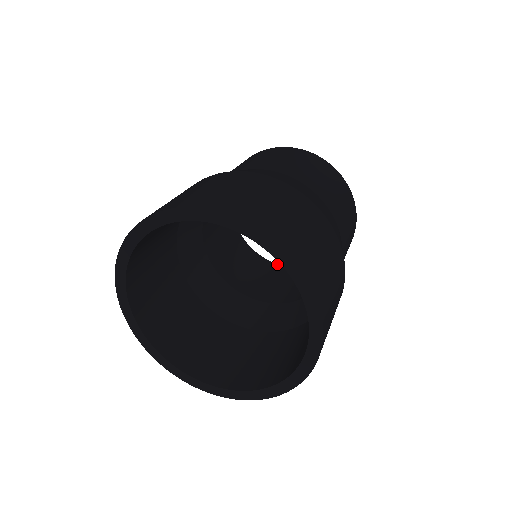
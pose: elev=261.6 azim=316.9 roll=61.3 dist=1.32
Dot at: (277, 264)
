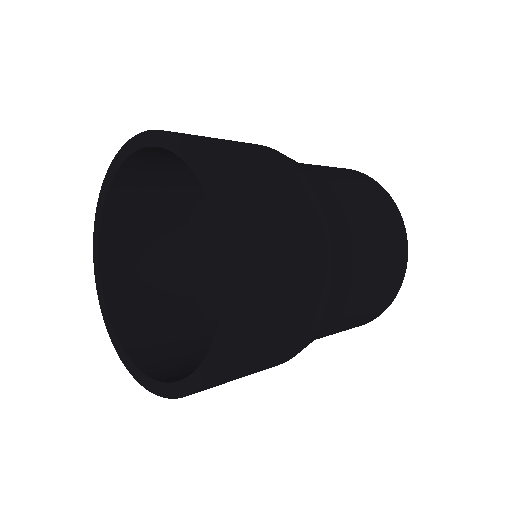
Dot at: occluded
